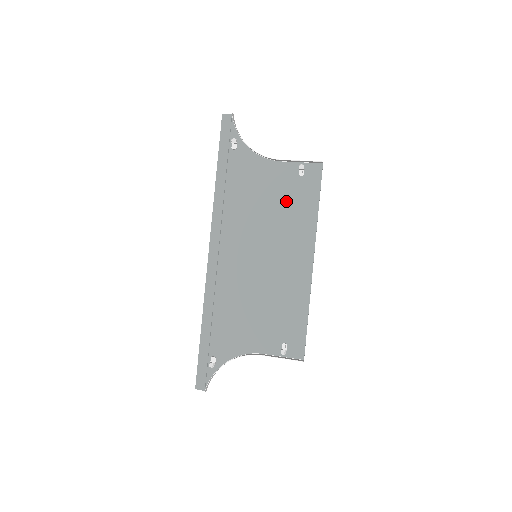
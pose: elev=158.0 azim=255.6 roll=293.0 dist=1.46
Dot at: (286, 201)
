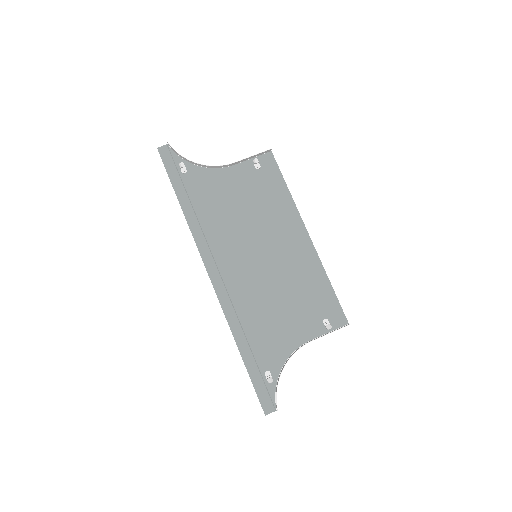
Dot at: (257, 196)
